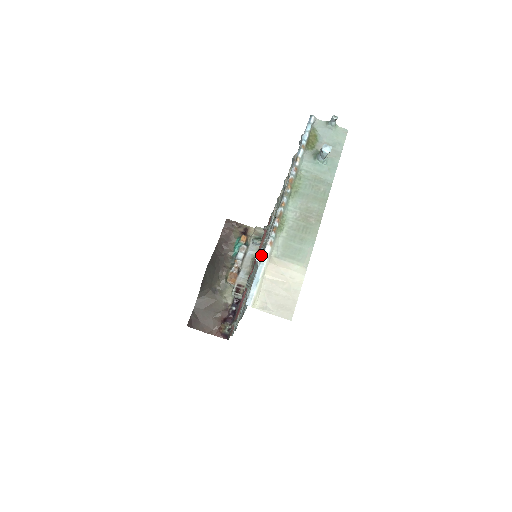
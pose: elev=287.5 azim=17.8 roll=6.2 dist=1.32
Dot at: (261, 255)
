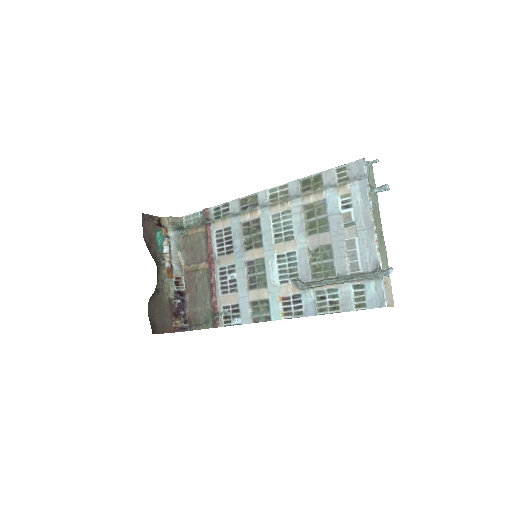
Dot at: occluded
